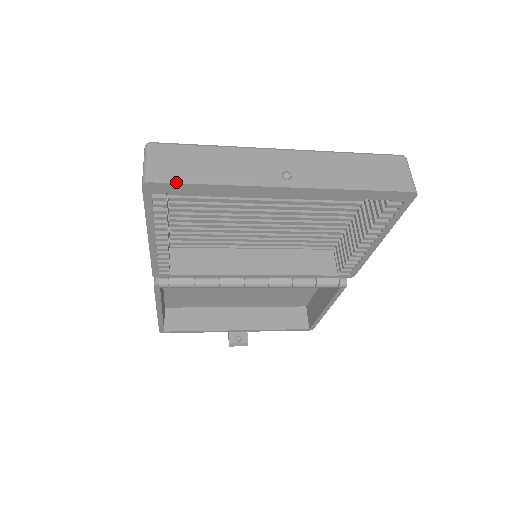
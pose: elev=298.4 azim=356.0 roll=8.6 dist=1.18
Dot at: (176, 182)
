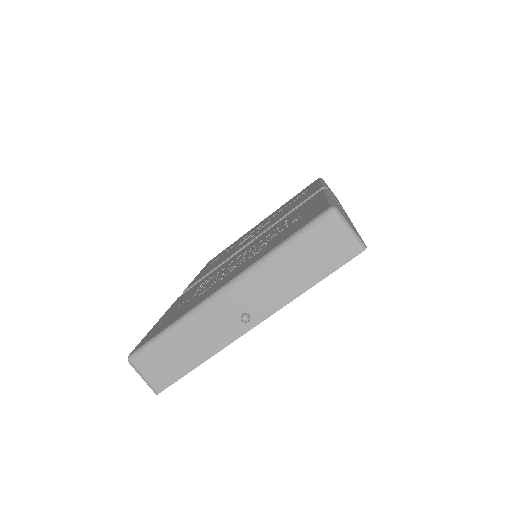
Dot at: (175, 381)
